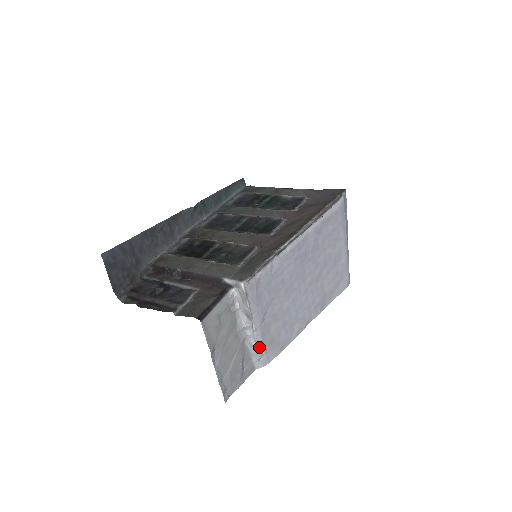
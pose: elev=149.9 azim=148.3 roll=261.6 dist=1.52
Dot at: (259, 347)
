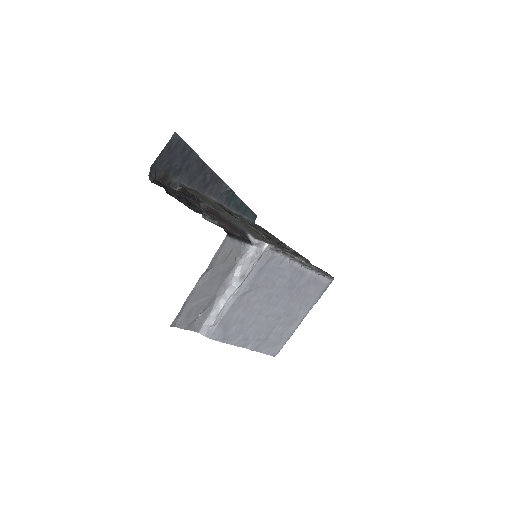
Dot at: (221, 314)
